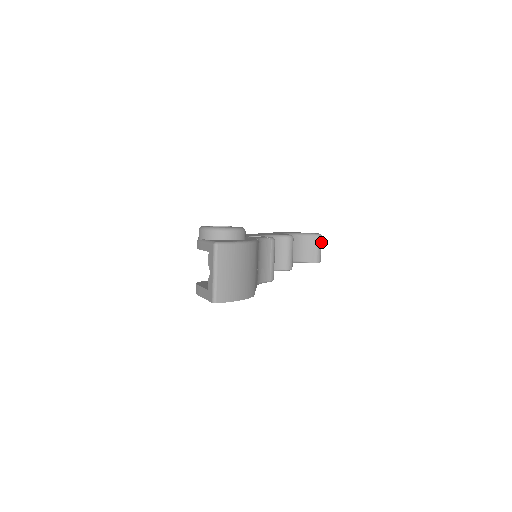
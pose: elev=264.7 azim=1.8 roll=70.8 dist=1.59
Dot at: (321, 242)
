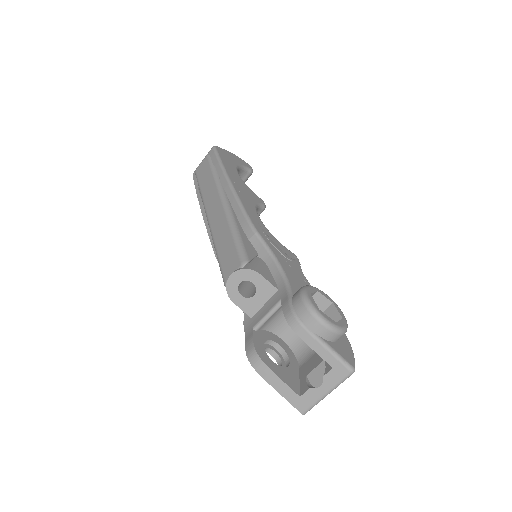
Dot at: occluded
